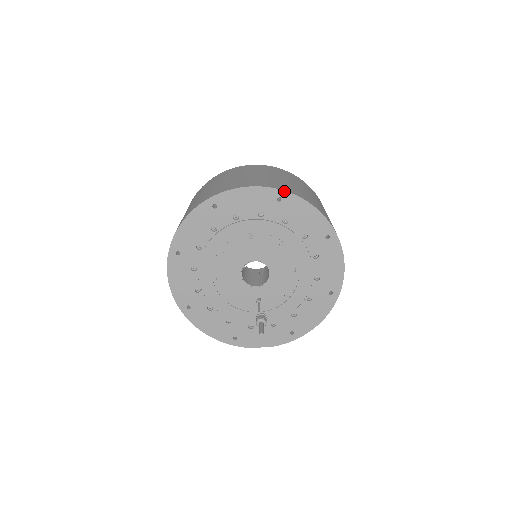
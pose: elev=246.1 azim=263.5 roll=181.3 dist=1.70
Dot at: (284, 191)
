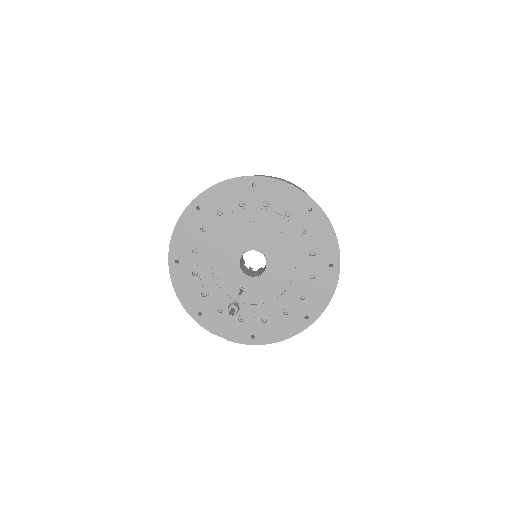
Dot at: (318, 205)
